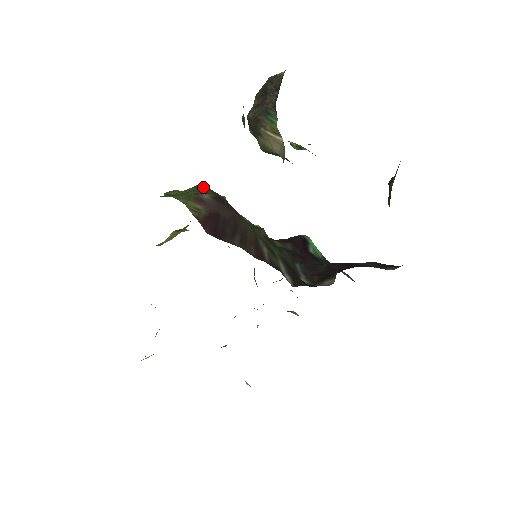
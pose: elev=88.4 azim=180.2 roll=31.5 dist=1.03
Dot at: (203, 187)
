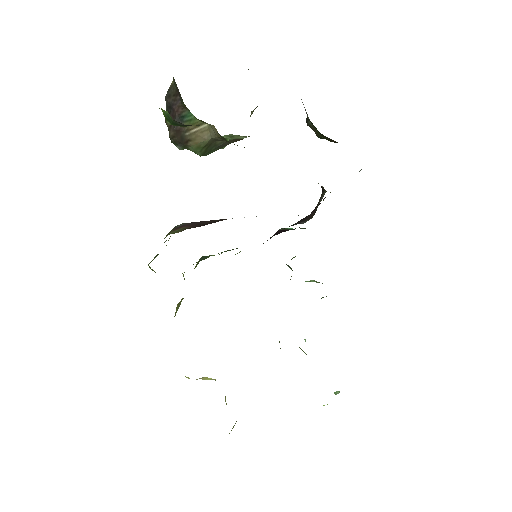
Dot at: occluded
